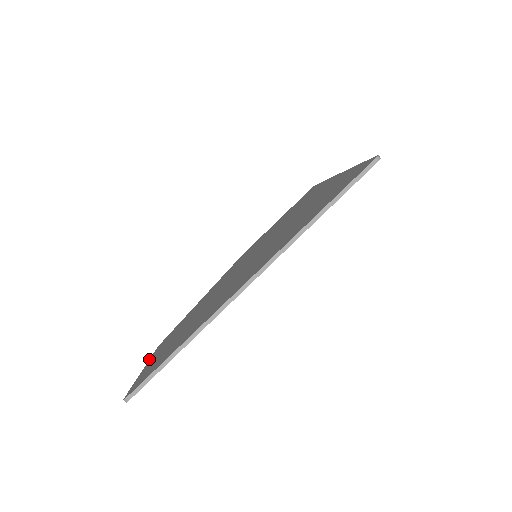
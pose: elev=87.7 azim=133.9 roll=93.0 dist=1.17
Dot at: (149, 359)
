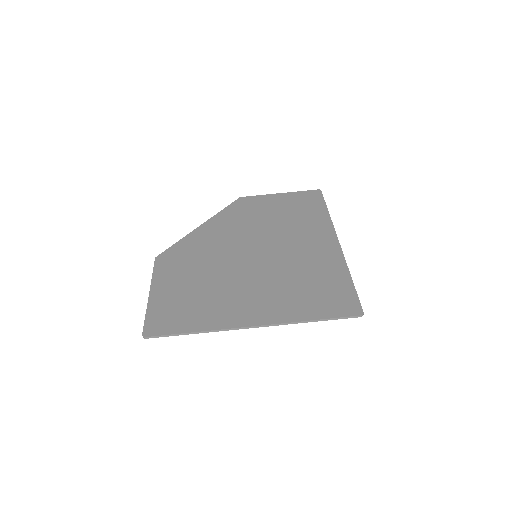
Dot at: (152, 279)
